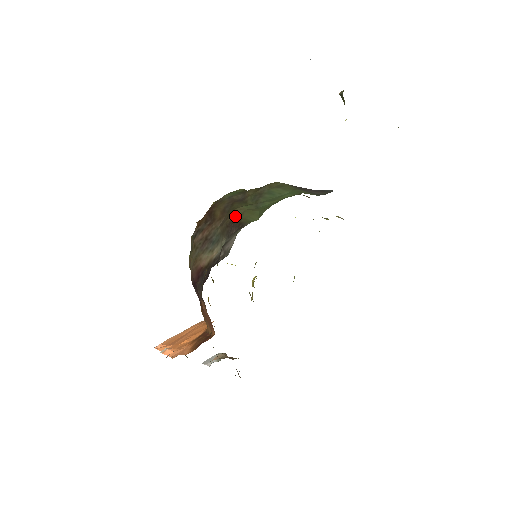
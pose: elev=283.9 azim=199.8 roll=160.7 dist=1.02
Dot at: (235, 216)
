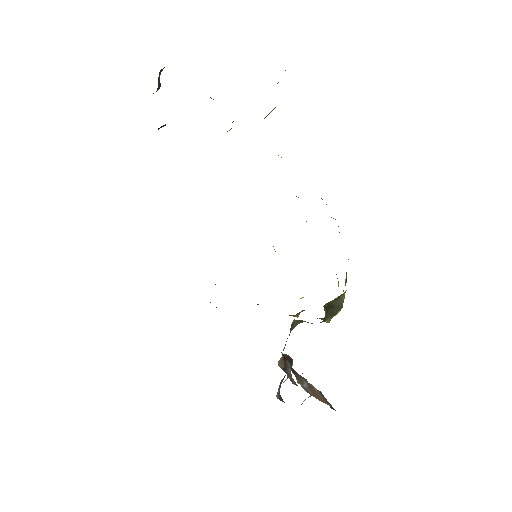
Dot at: occluded
